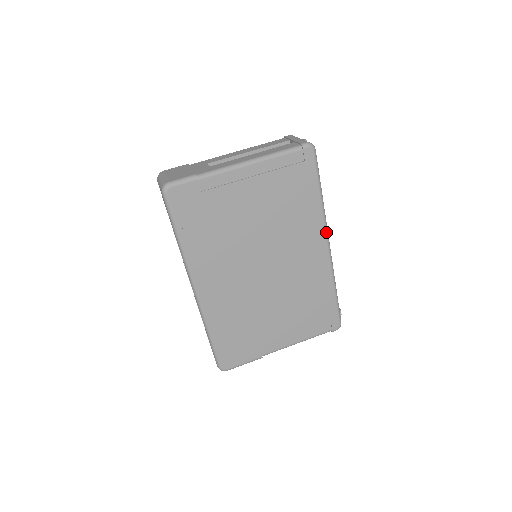
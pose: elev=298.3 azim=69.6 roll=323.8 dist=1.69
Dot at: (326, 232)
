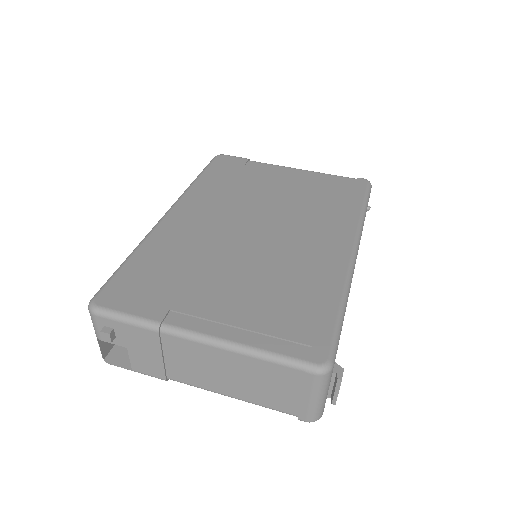
Dot at: (356, 237)
